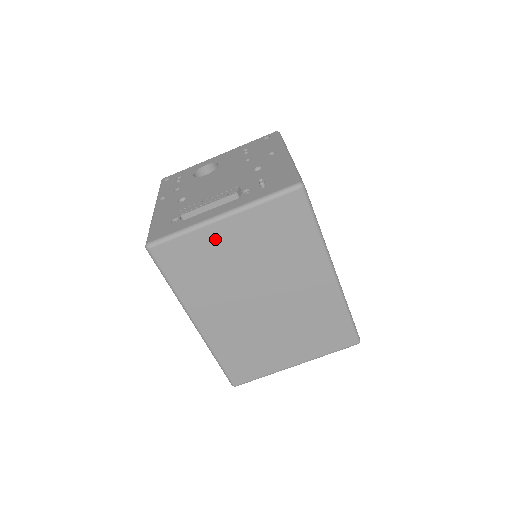
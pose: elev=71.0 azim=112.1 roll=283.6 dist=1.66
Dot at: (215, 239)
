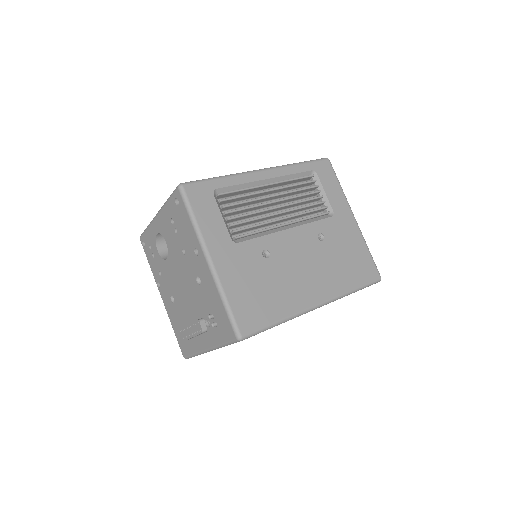
Dot at: occluded
